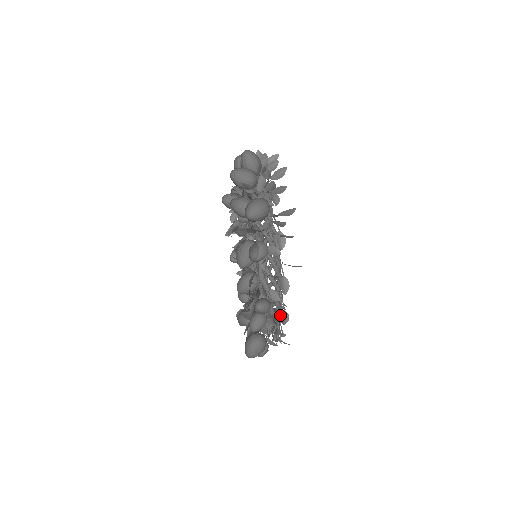
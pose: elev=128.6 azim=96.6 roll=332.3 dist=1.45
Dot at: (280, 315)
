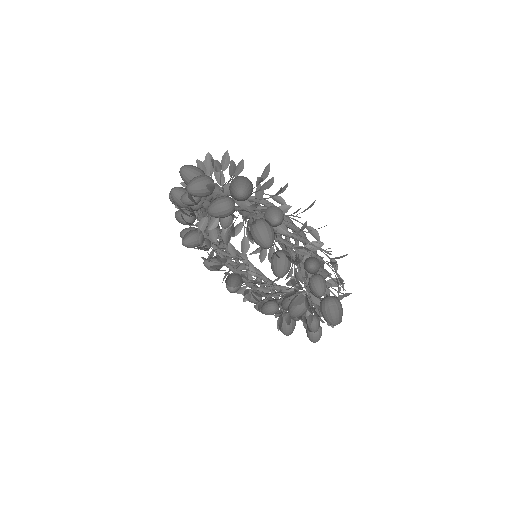
Dot at: occluded
